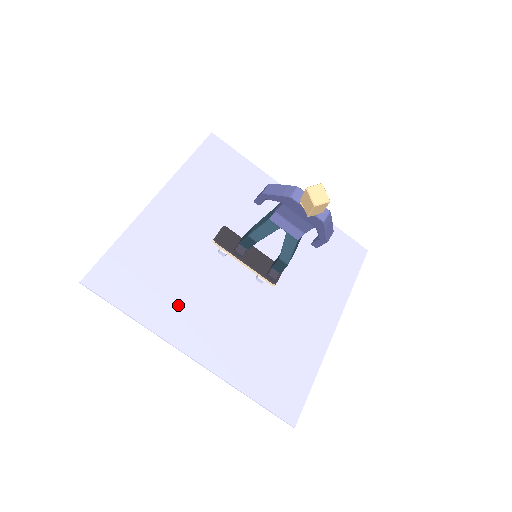
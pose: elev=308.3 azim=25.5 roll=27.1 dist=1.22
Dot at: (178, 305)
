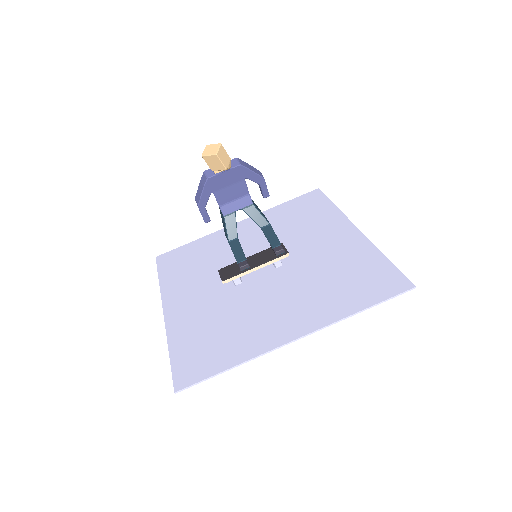
Dot at: (250, 330)
